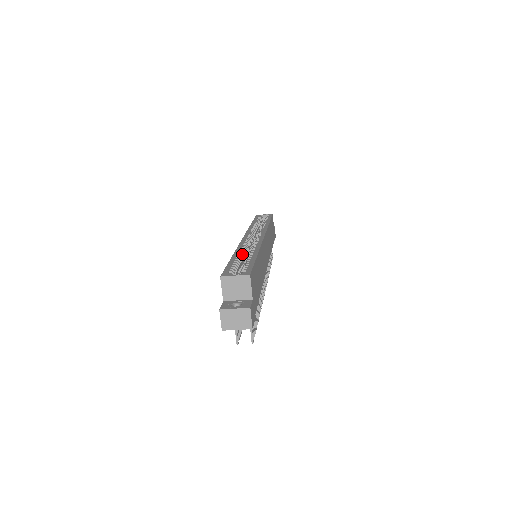
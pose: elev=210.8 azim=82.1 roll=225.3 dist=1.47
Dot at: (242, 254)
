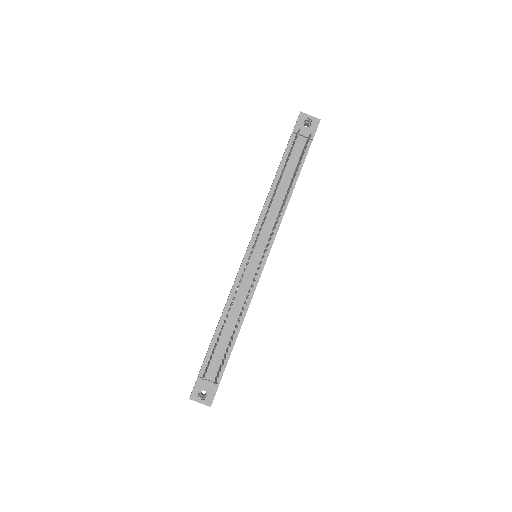
Dot at: occluded
